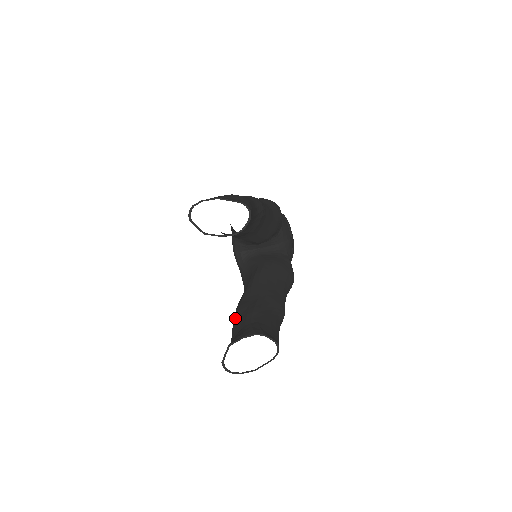
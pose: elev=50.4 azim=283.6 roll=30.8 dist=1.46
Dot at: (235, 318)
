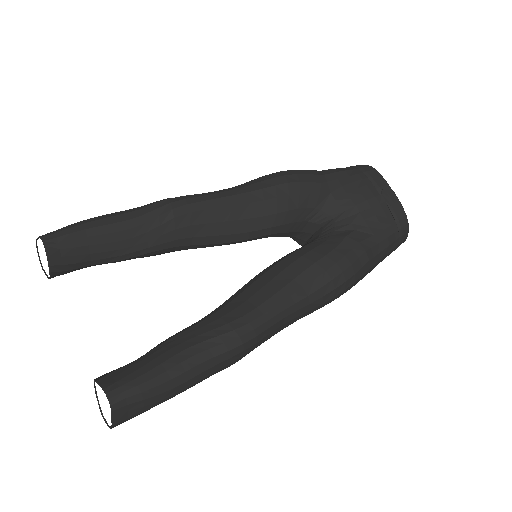
Dot at: occluded
